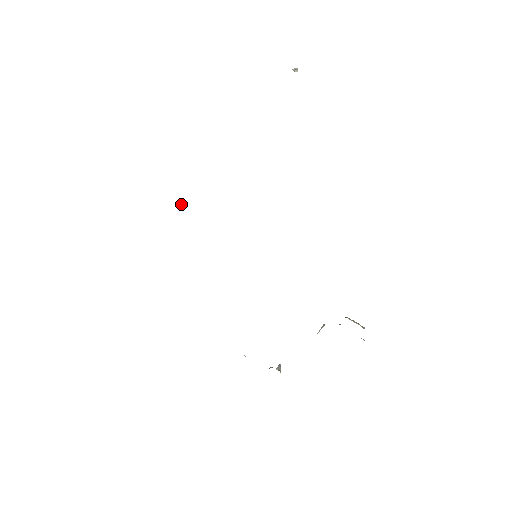
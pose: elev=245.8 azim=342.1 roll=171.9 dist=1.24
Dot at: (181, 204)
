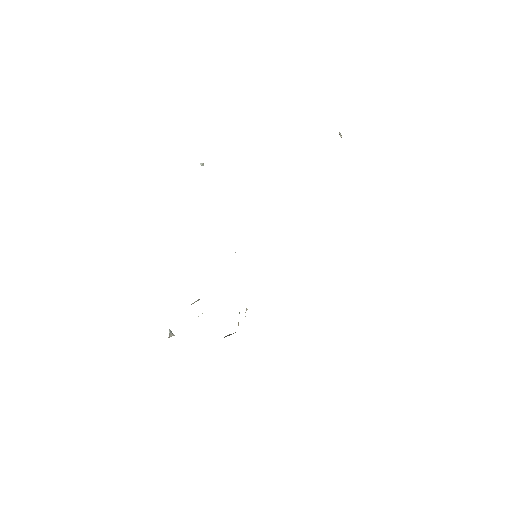
Dot at: (203, 163)
